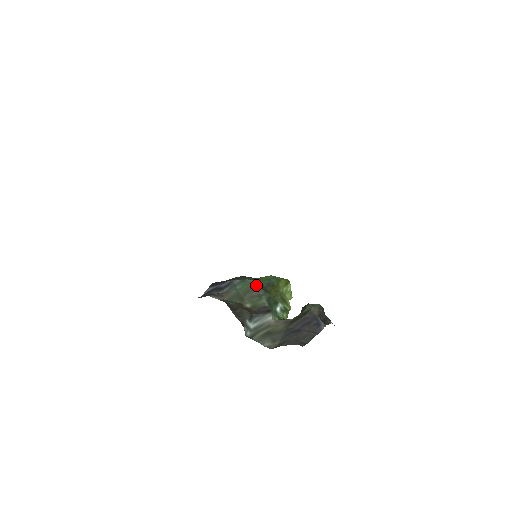
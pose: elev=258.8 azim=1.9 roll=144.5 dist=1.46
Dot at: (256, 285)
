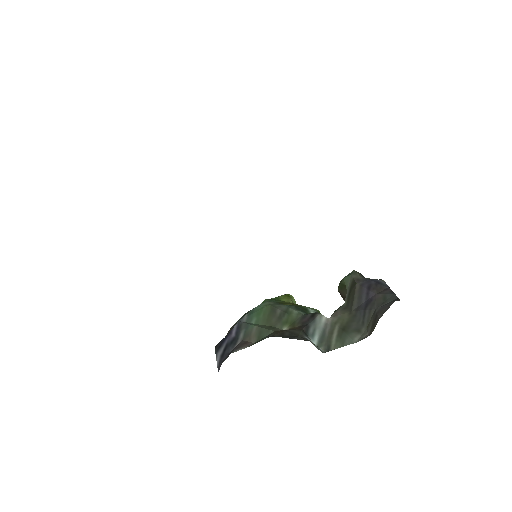
Dot at: (271, 304)
